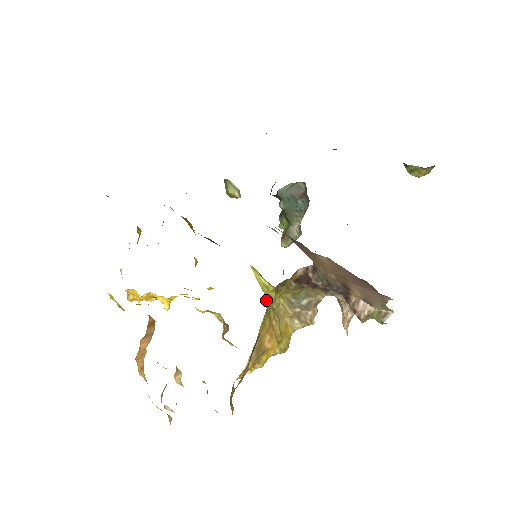
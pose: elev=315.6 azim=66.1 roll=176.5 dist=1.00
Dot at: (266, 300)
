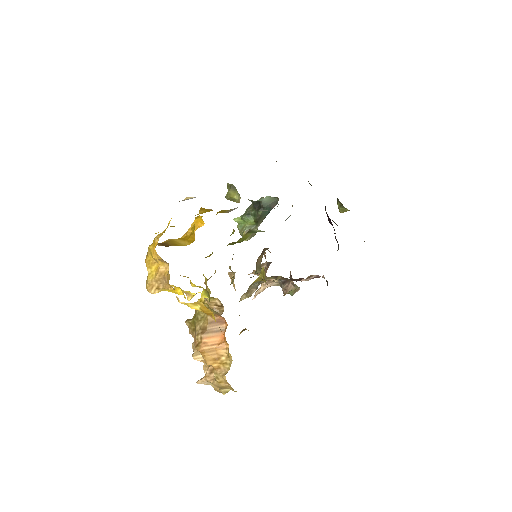
Dot at: occluded
